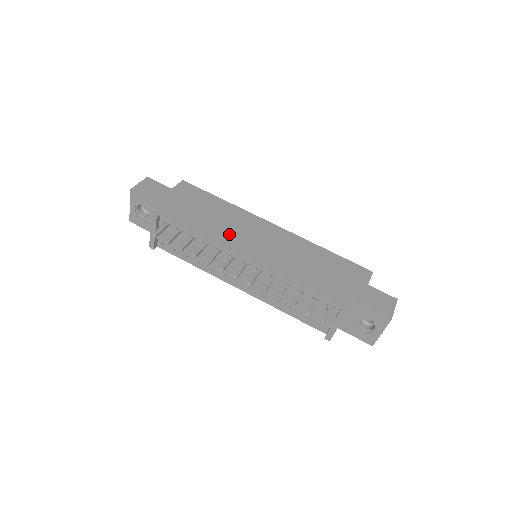
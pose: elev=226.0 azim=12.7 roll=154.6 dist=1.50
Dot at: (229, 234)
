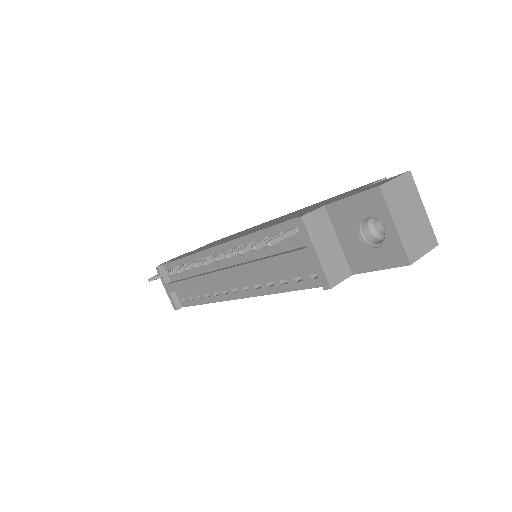
Dot at: occluded
